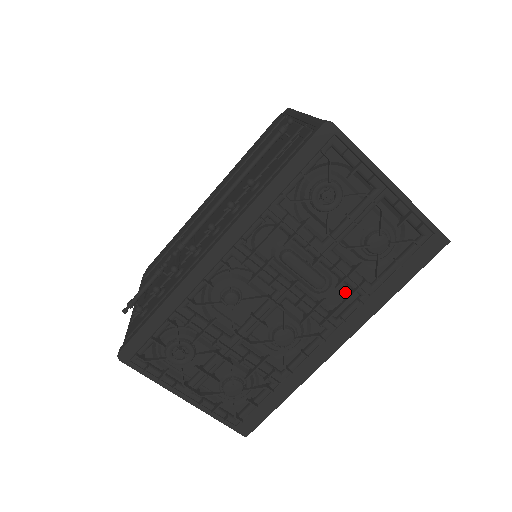
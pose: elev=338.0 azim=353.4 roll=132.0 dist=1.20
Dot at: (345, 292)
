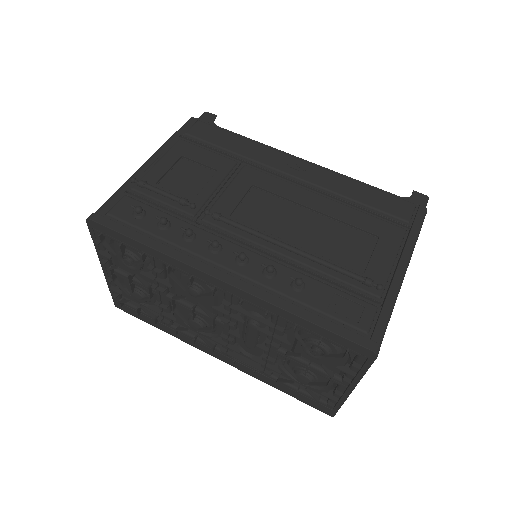
Dot at: (257, 355)
